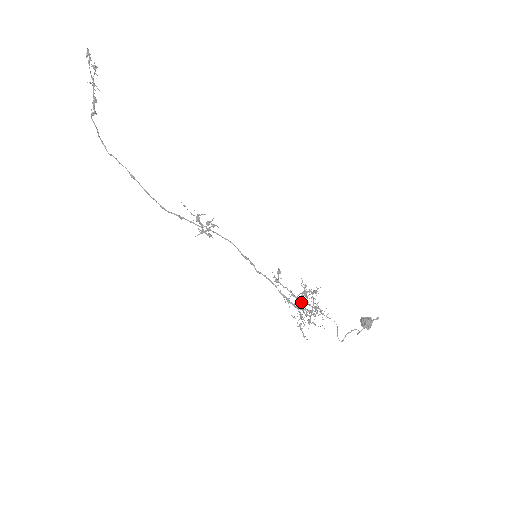
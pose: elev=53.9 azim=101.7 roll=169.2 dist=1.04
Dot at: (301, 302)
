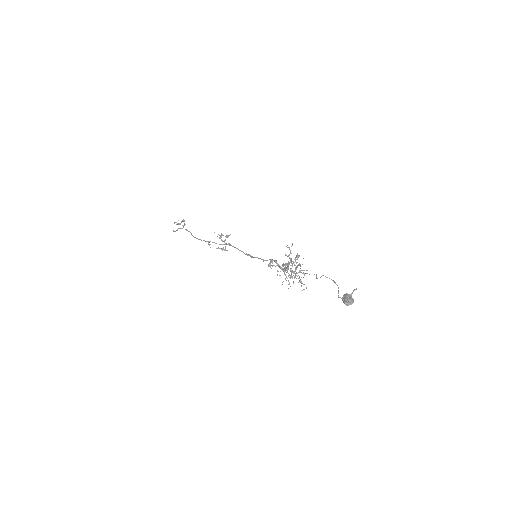
Dot at: (286, 265)
